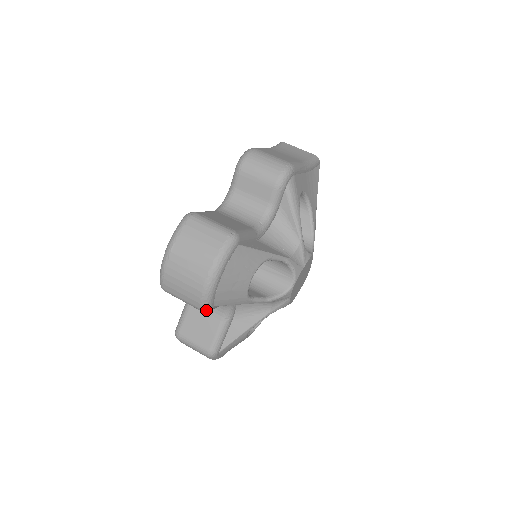
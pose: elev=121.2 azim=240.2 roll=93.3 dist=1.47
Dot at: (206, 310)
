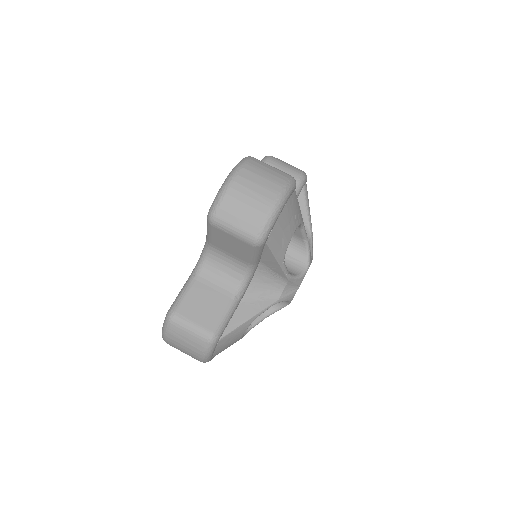
Dot at: (261, 240)
